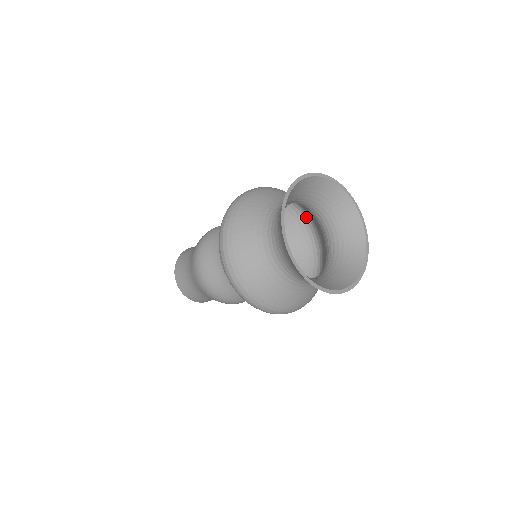
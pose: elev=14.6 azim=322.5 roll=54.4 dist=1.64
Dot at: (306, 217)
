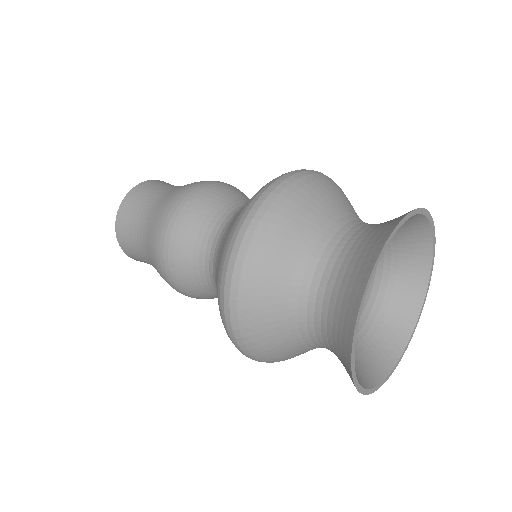
Dot at: occluded
